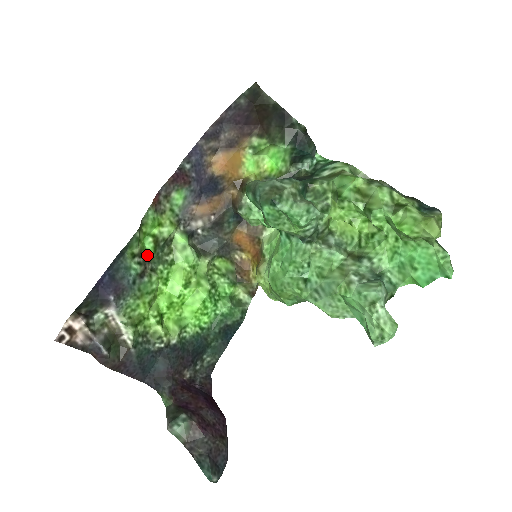
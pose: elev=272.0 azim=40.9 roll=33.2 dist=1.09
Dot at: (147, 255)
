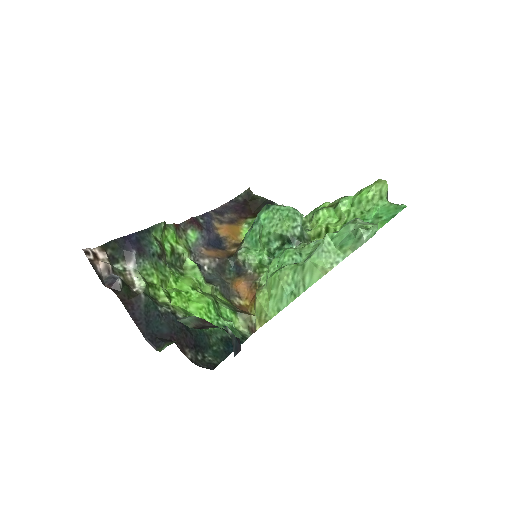
Dot at: (165, 252)
